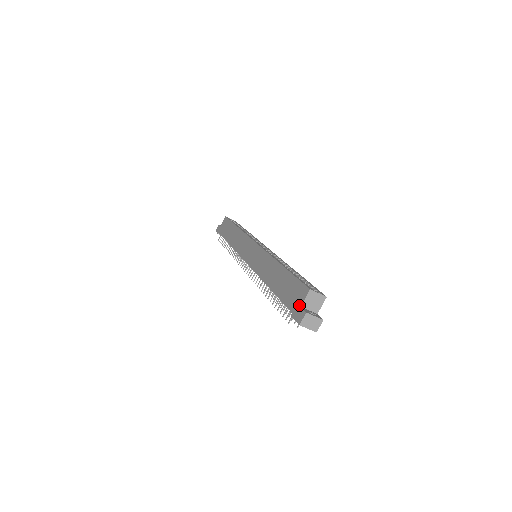
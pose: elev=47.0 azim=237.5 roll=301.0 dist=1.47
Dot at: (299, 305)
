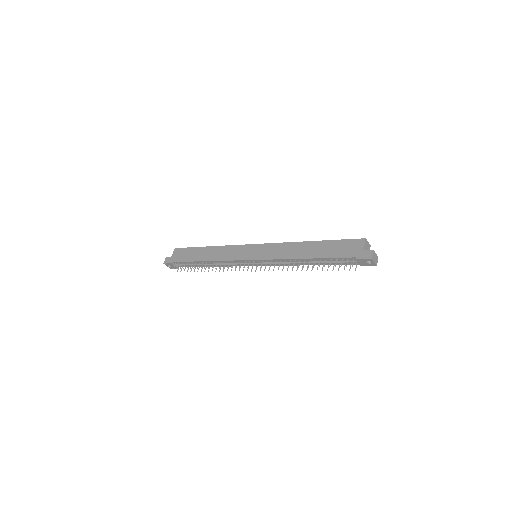
Dot at: (361, 250)
